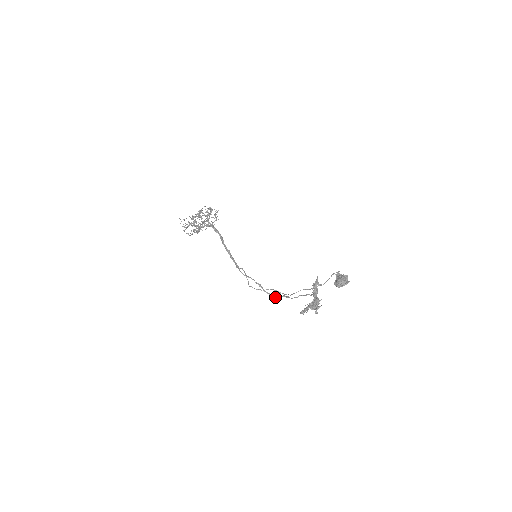
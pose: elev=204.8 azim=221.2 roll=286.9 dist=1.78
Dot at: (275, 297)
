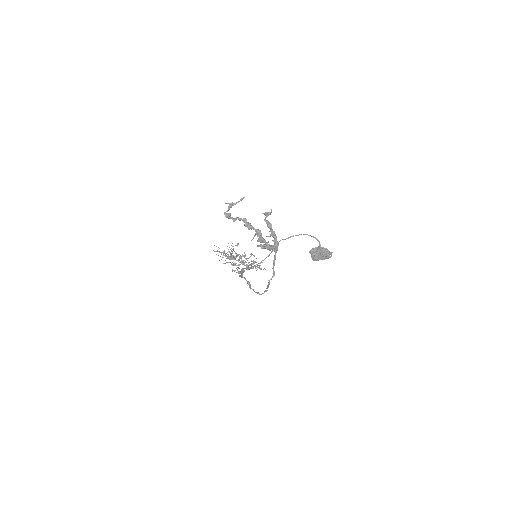
Dot at: (257, 292)
